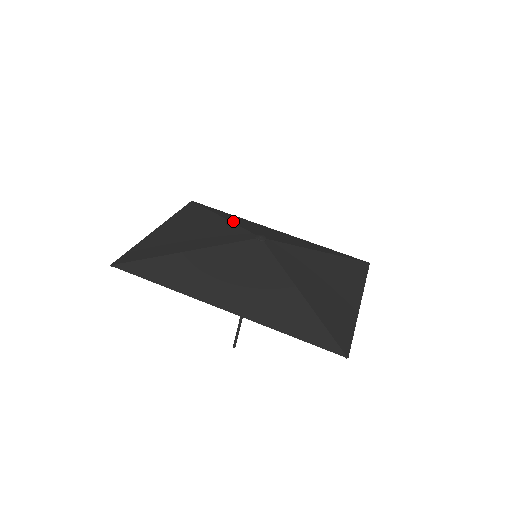
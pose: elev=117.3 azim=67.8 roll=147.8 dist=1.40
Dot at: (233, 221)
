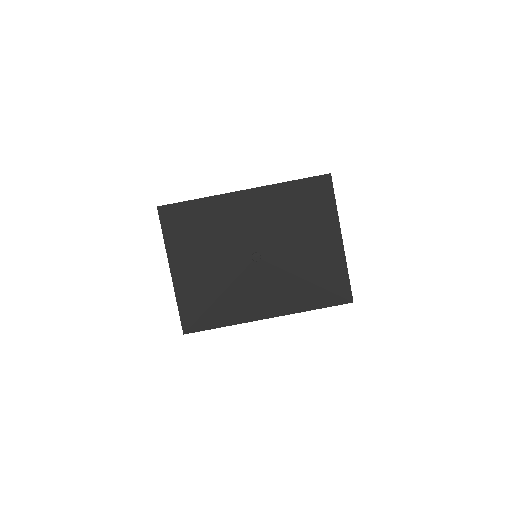
Dot at: (217, 232)
